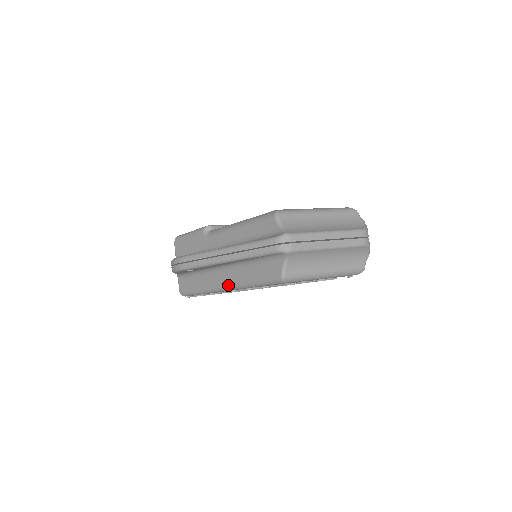
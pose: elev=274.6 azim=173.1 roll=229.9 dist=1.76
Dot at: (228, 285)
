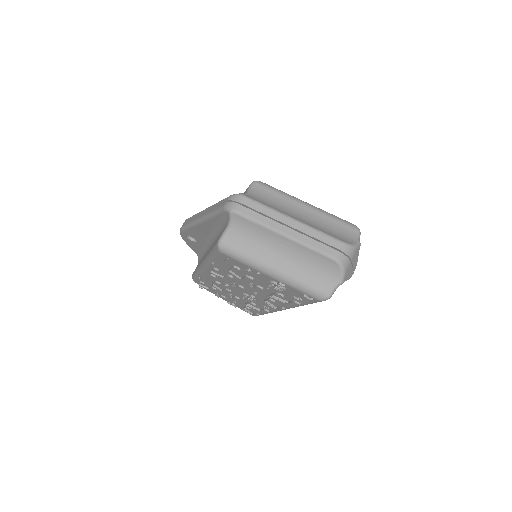
Dot at: occluded
